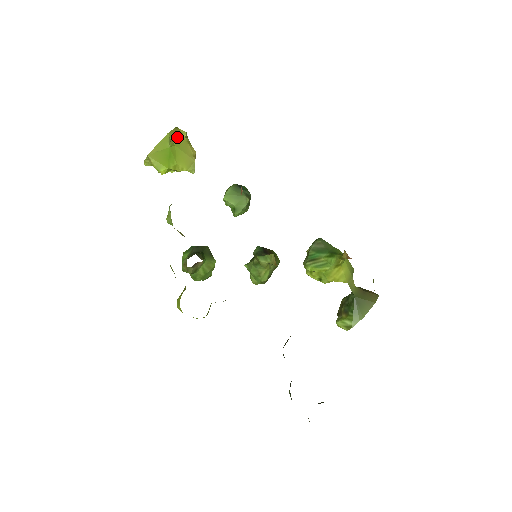
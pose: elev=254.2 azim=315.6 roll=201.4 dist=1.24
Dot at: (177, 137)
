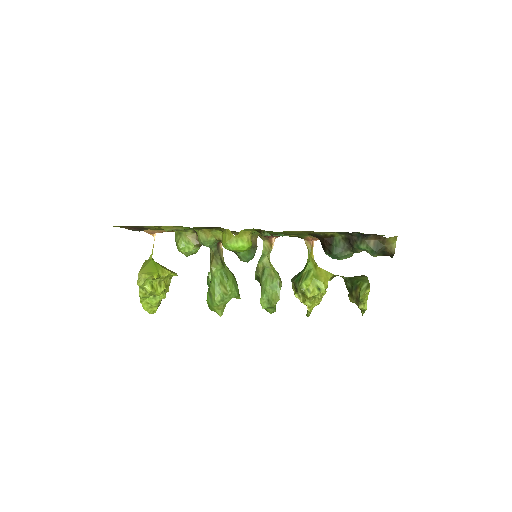
Dot at: occluded
